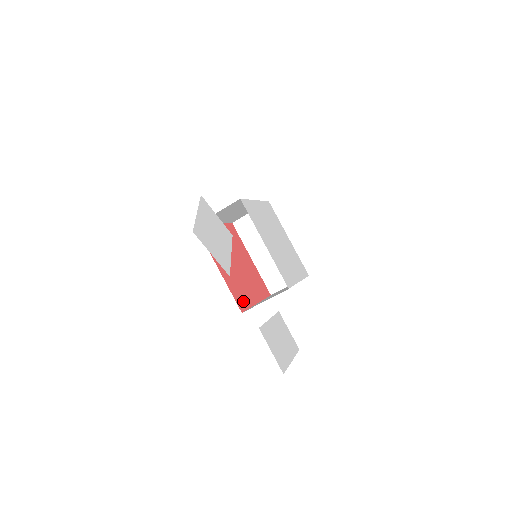
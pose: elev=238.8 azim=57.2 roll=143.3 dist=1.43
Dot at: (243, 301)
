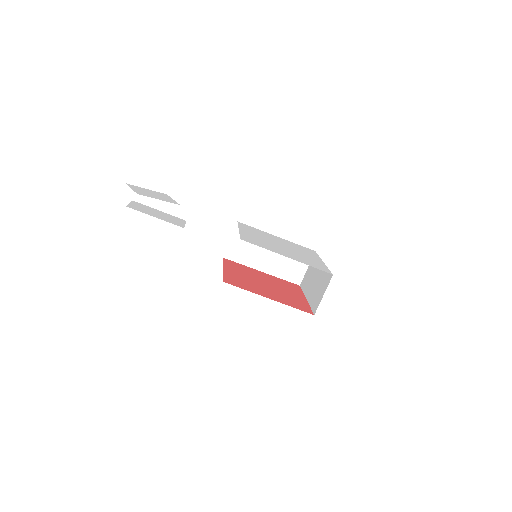
Dot at: (238, 285)
